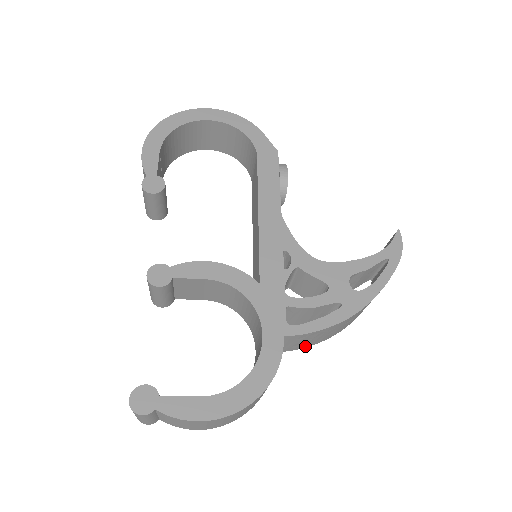
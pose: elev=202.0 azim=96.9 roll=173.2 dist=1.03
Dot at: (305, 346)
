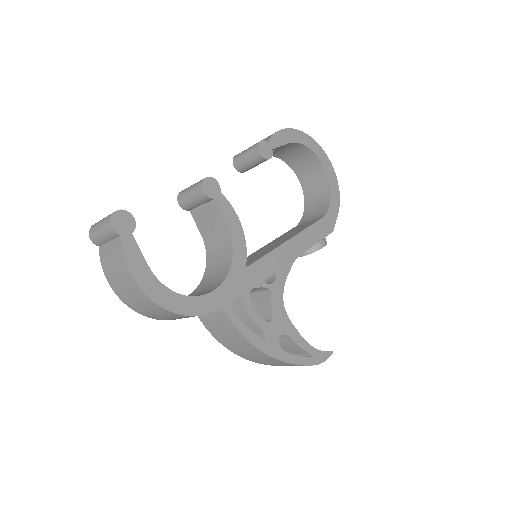
Dot at: (213, 332)
